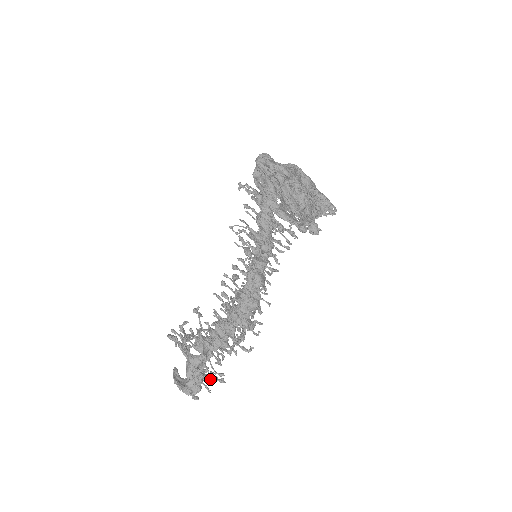
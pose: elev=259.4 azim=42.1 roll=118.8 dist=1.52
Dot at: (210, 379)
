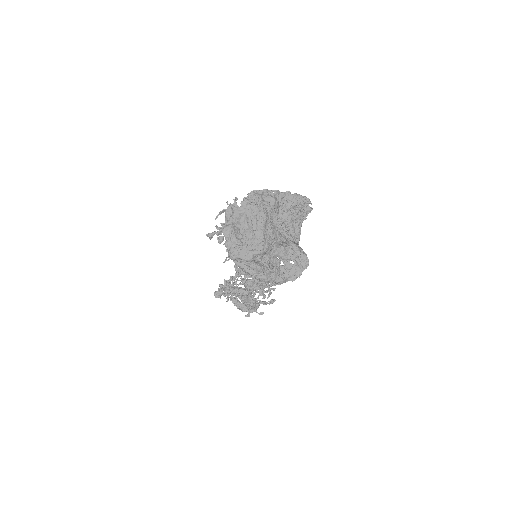
Dot at: occluded
